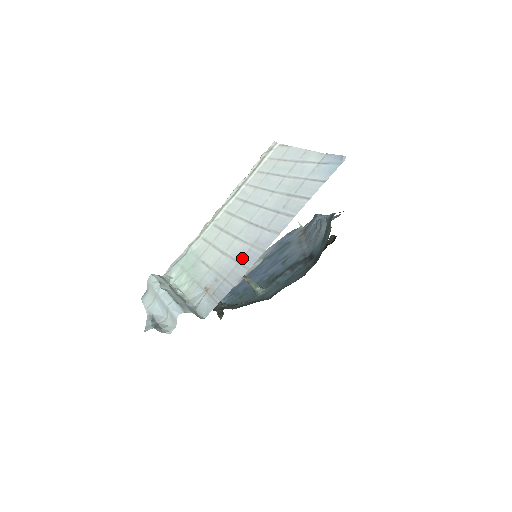
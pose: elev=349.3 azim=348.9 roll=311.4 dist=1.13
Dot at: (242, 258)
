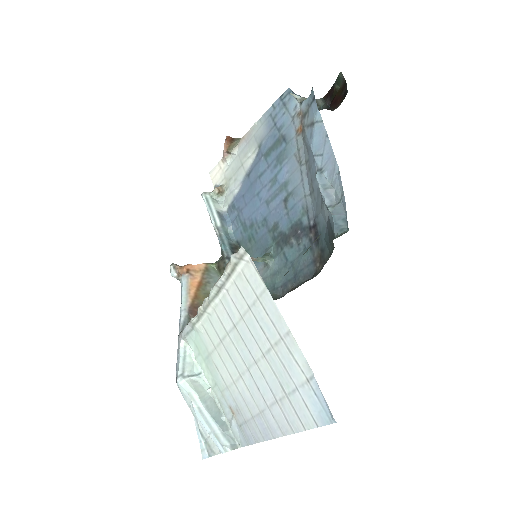
Dot at: (255, 417)
